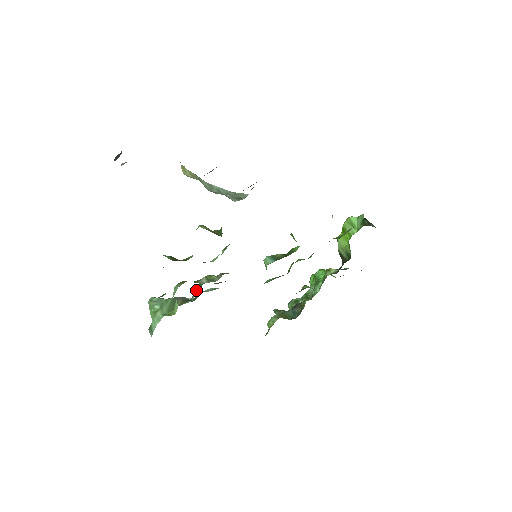
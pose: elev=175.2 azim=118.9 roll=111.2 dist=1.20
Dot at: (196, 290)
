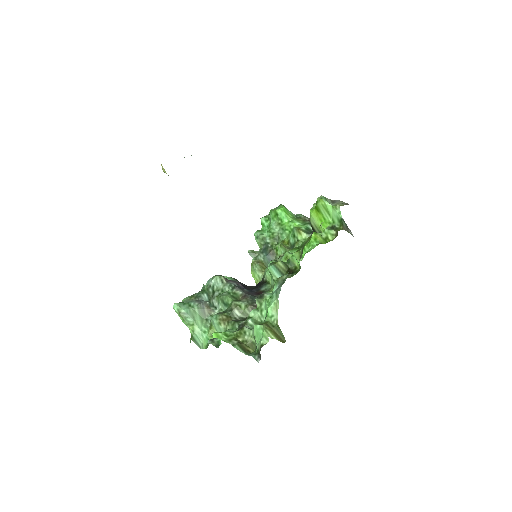
Dot at: (220, 303)
